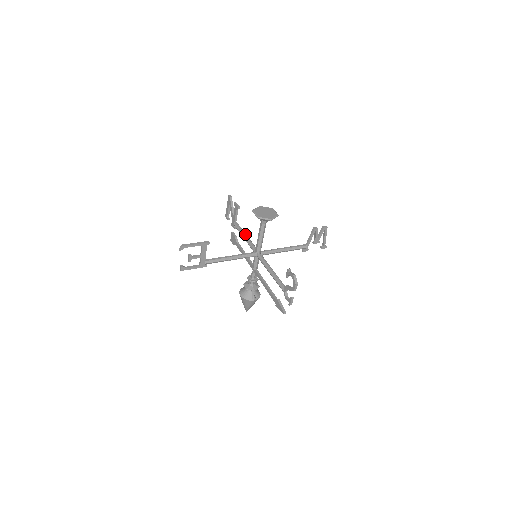
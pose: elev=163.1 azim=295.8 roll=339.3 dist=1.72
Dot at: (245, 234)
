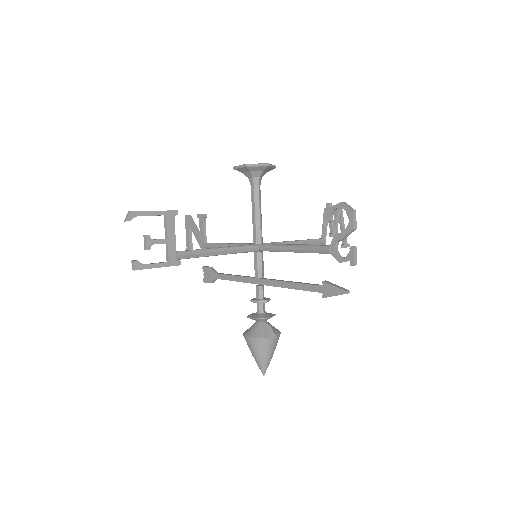
Dot at: (227, 243)
